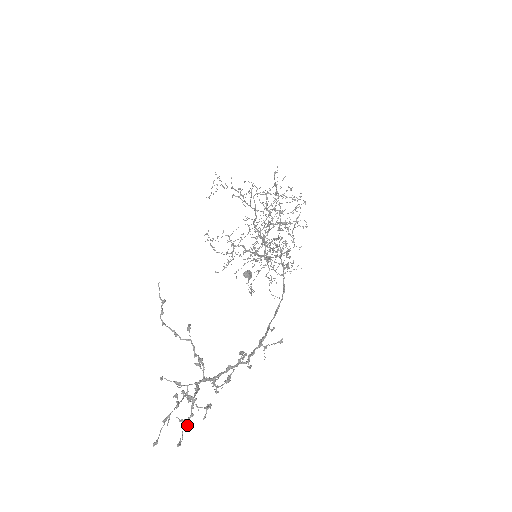
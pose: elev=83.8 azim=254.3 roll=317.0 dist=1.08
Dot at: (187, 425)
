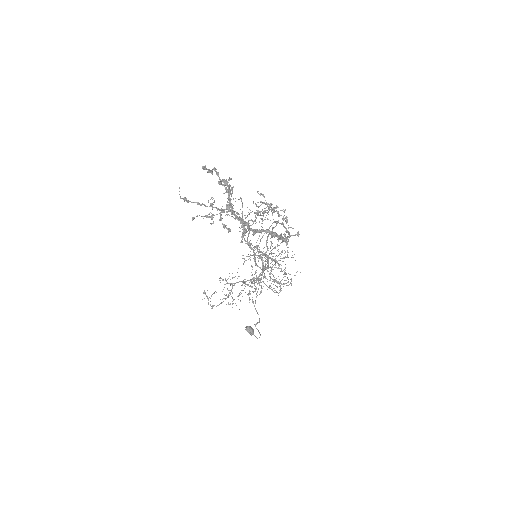
Dot at: (230, 178)
